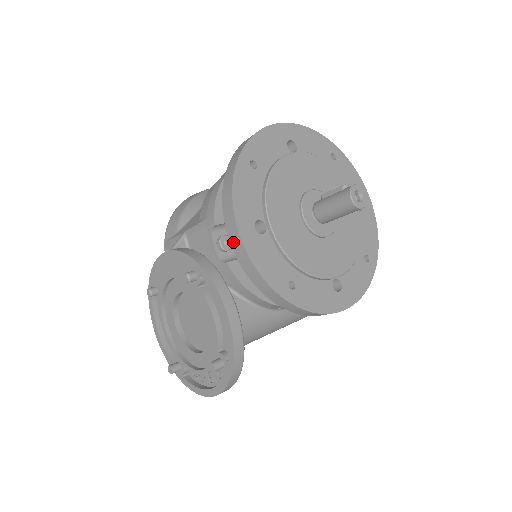
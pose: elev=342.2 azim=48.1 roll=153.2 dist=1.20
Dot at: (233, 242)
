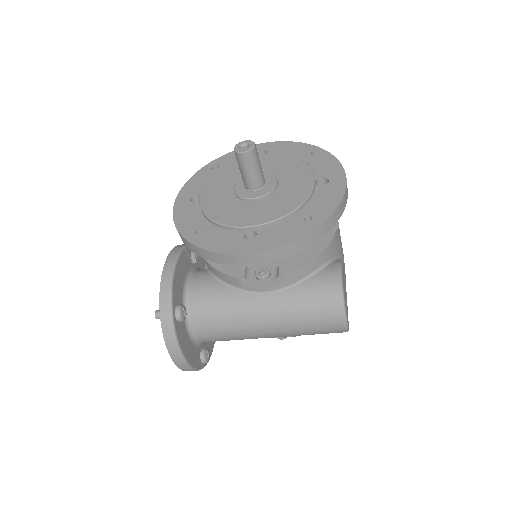
Dot at: occluded
